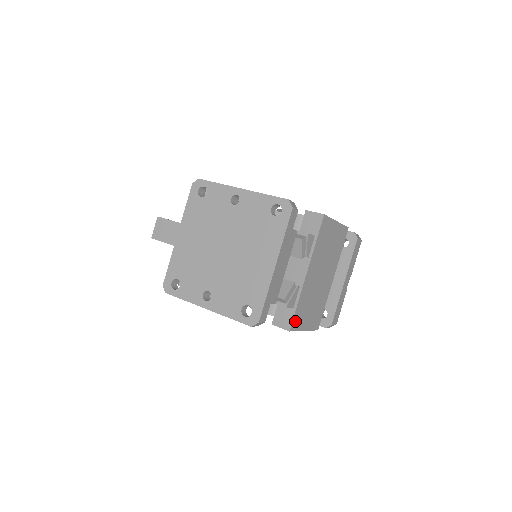
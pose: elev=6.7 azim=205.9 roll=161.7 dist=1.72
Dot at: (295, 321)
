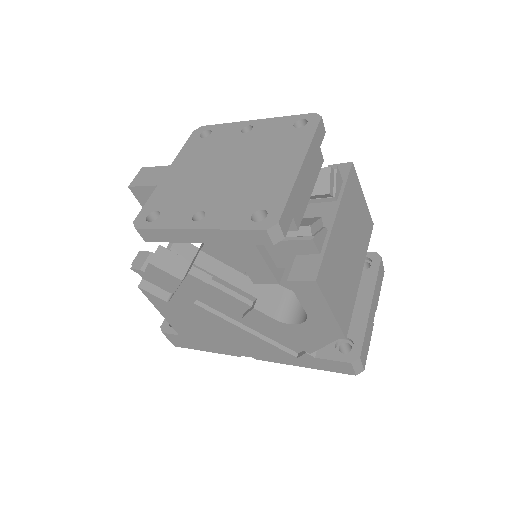
Dot at: (322, 274)
